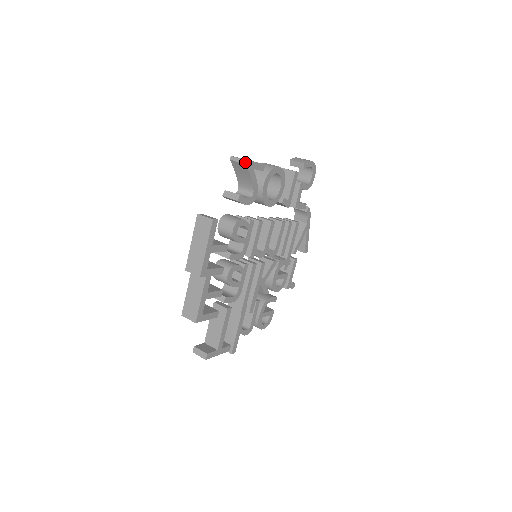
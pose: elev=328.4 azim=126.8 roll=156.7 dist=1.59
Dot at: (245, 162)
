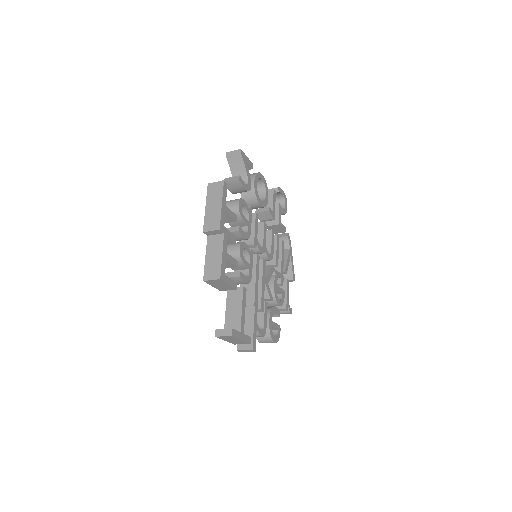
Dot at: (240, 151)
